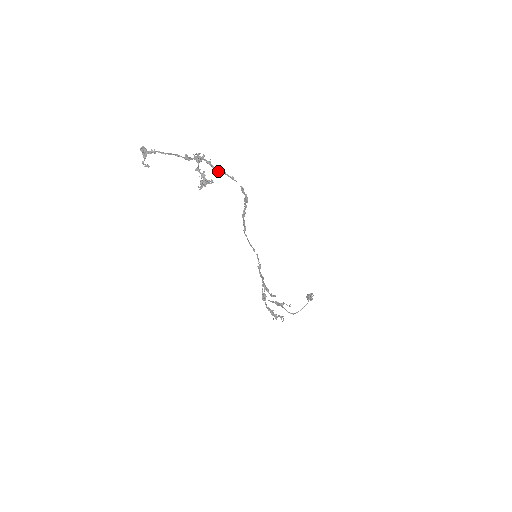
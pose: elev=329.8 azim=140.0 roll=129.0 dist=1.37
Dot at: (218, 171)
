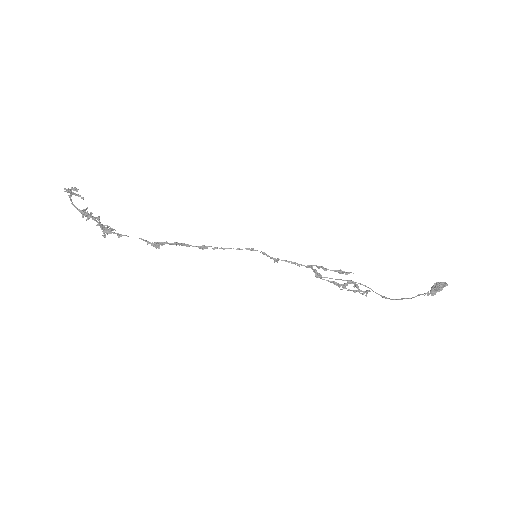
Dot at: (106, 228)
